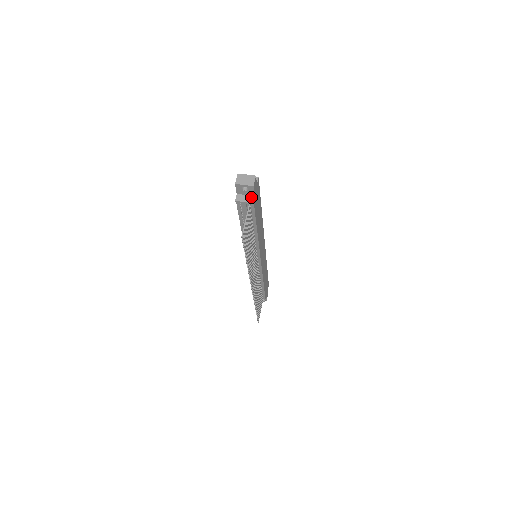
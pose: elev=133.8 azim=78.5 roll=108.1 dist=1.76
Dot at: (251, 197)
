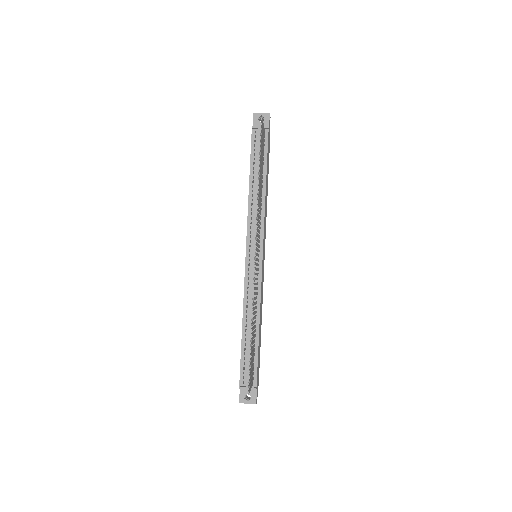
Dot at: (266, 128)
